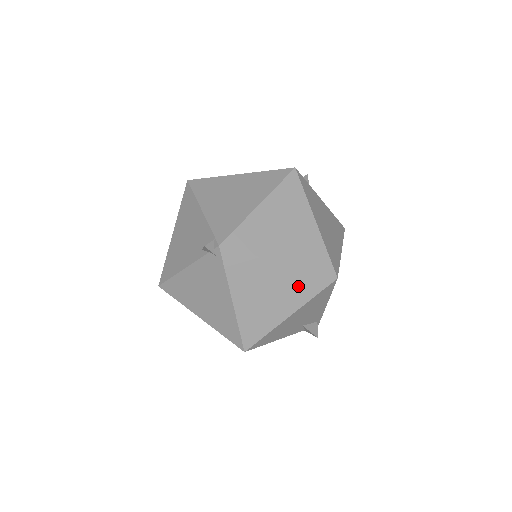
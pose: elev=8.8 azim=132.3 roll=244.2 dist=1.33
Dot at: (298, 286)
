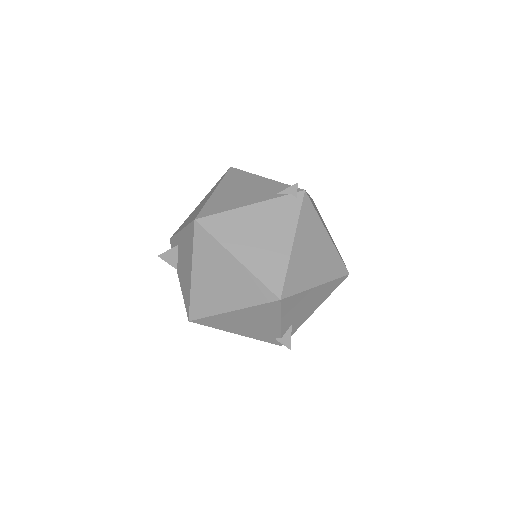
Dot at: (330, 262)
